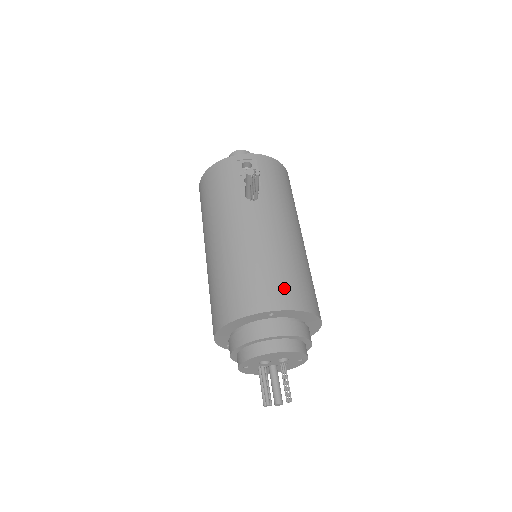
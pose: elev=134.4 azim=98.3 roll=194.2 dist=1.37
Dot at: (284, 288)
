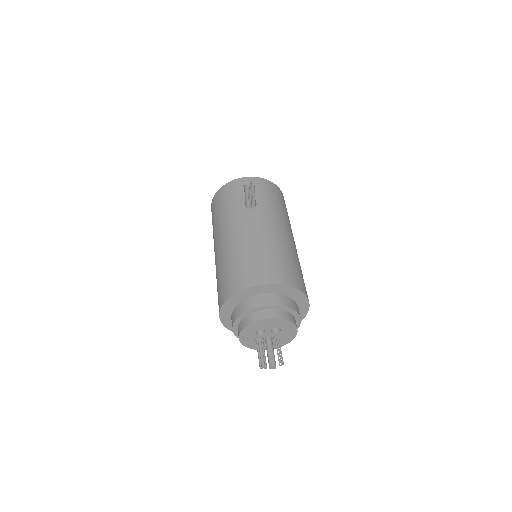
Dot at: (274, 269)
